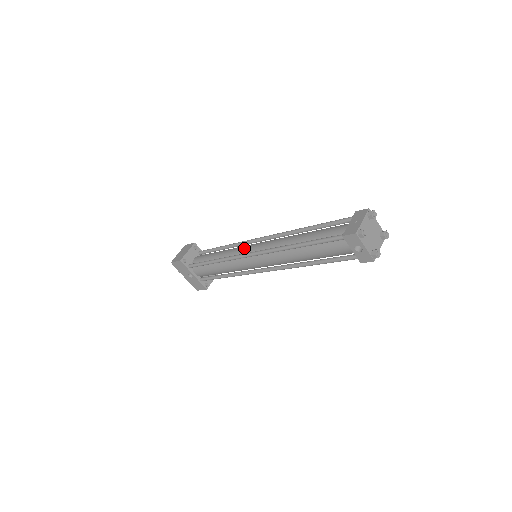
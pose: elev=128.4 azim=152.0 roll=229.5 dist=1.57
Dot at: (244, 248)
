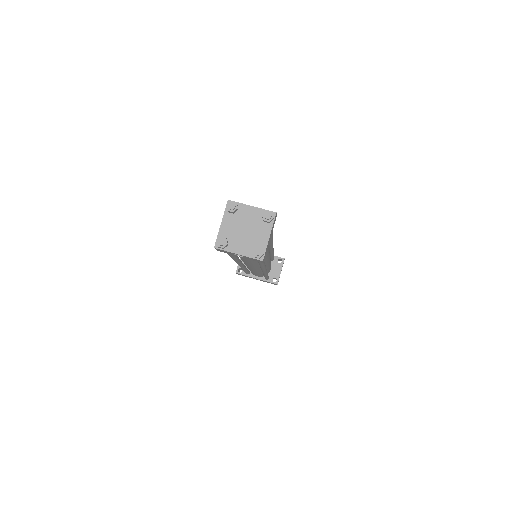
Dot at: occluded
